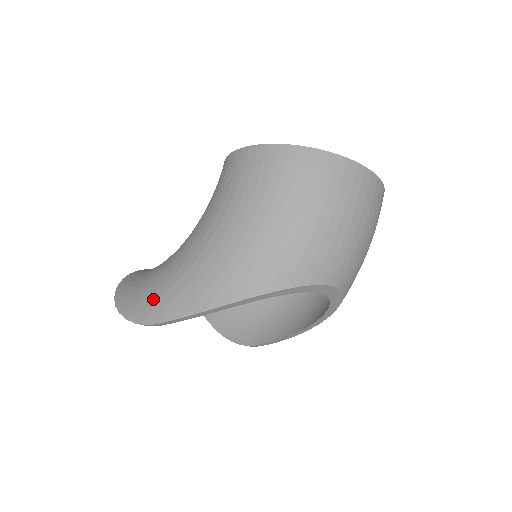
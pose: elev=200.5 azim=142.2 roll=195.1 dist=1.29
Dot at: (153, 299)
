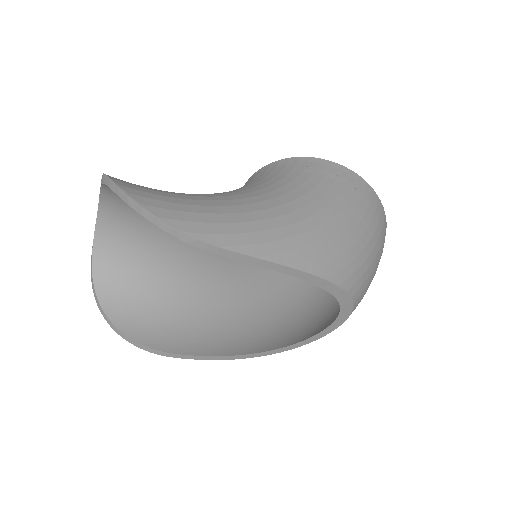
Dot at: (215, 219)
